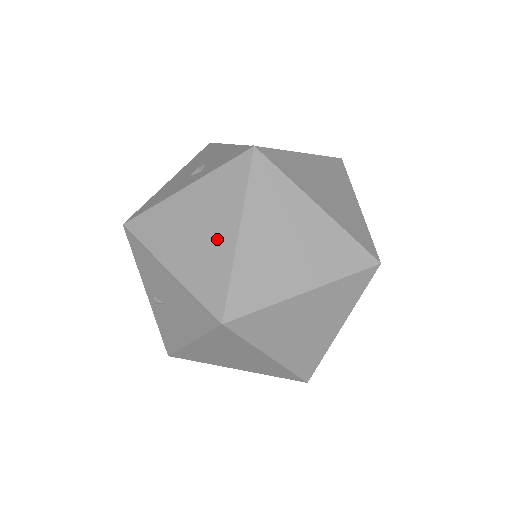
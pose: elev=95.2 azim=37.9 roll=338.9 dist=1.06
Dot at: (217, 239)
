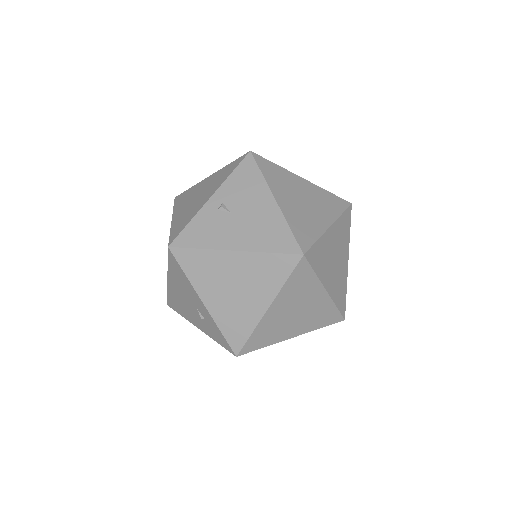
Dot at: (316, 217)
